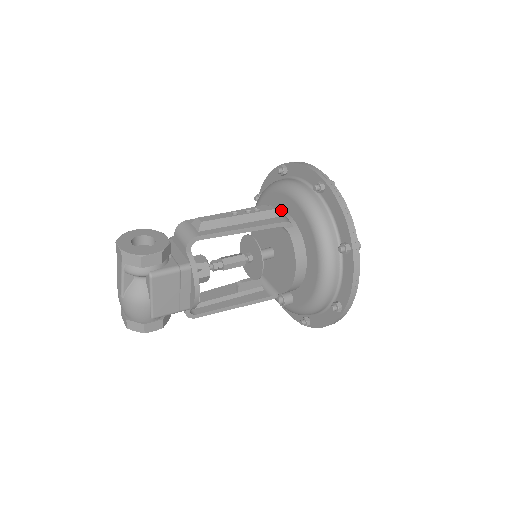
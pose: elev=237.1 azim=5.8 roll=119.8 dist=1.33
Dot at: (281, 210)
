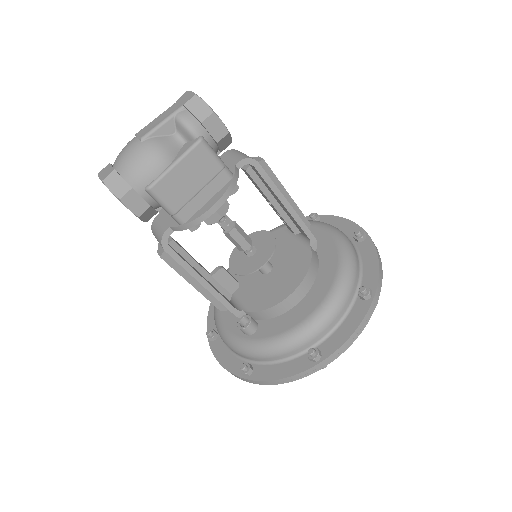
Dot at: occluded
